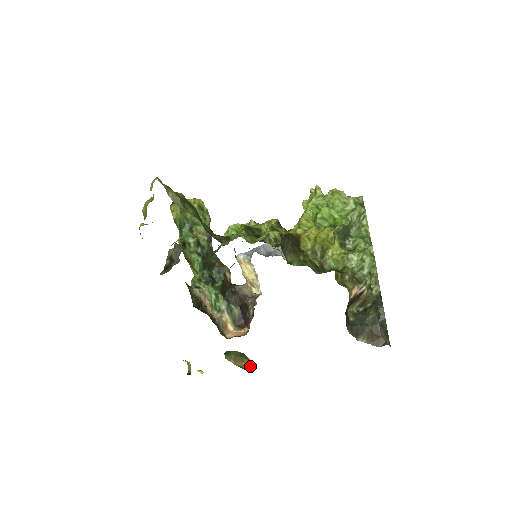
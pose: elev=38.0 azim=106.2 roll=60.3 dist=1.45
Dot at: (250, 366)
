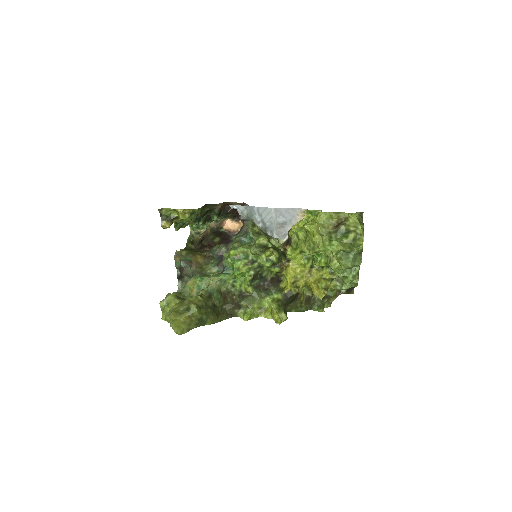
Dot at: occluded
